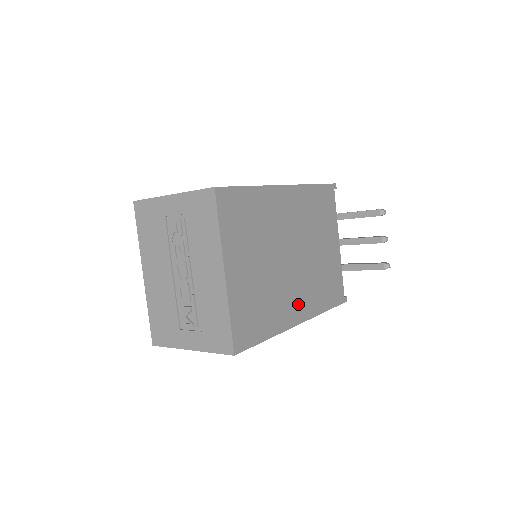
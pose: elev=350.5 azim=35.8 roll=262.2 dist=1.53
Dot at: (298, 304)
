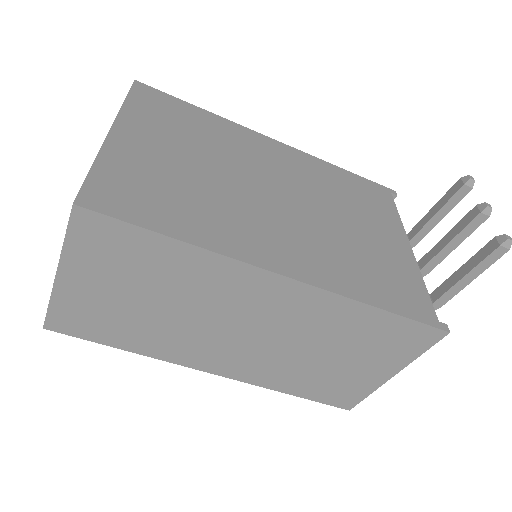
Dot at: (281, 249)
